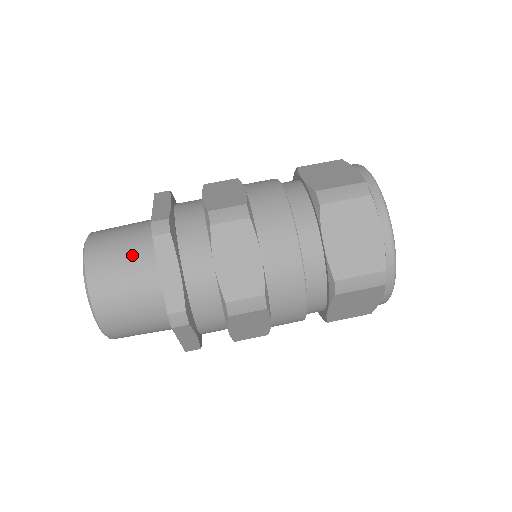
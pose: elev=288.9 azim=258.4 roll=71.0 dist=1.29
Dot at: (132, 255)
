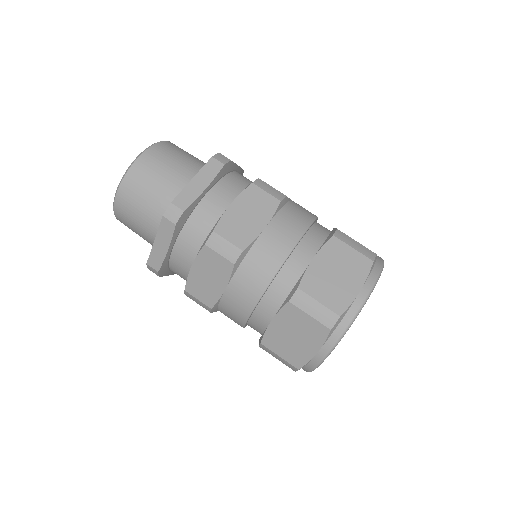
Dot at: (187, 164)
